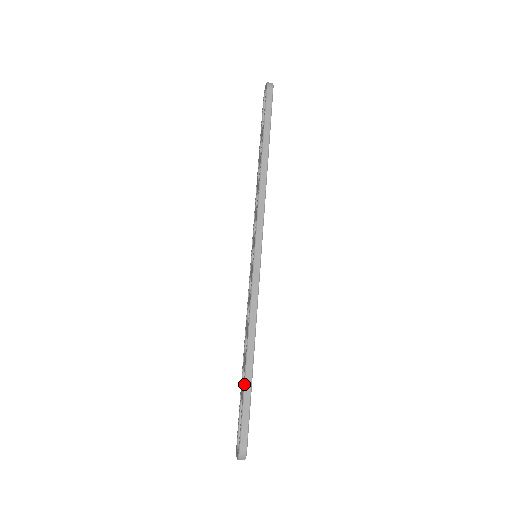
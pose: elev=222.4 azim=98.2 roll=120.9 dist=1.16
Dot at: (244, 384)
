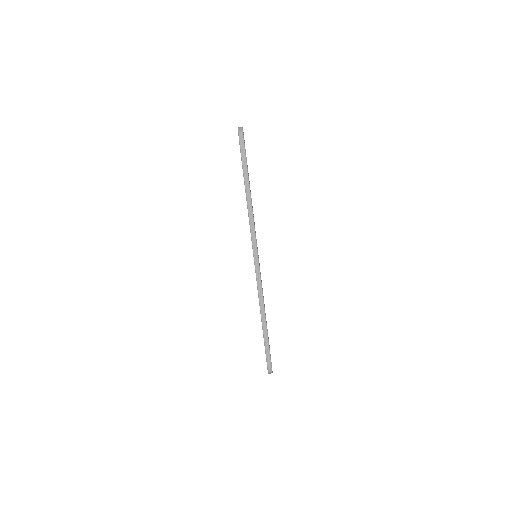
Dot at: (263, 336)
